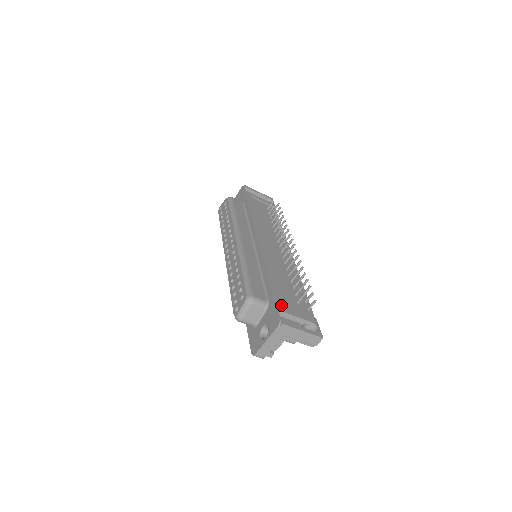
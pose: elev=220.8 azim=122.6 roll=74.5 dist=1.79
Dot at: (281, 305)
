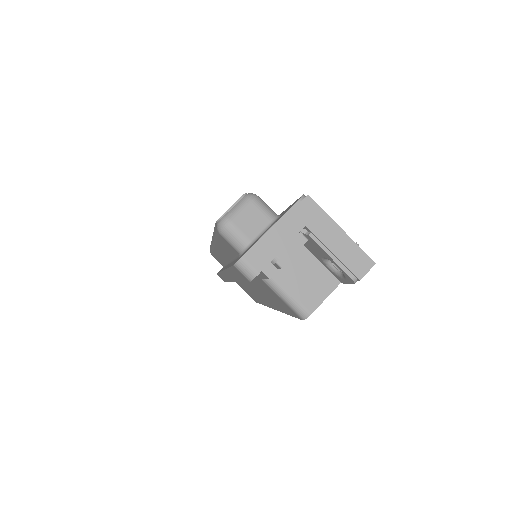
Dot at: occluded
